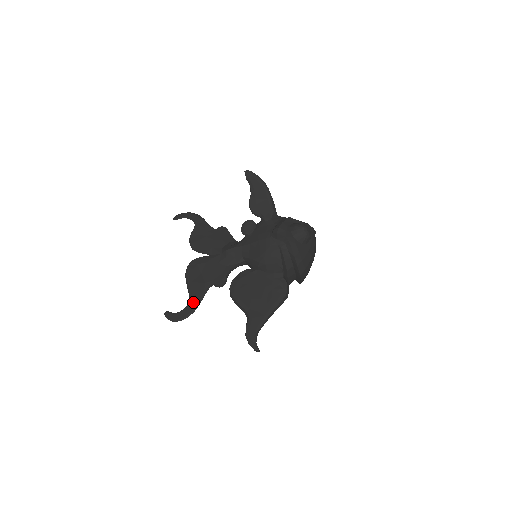
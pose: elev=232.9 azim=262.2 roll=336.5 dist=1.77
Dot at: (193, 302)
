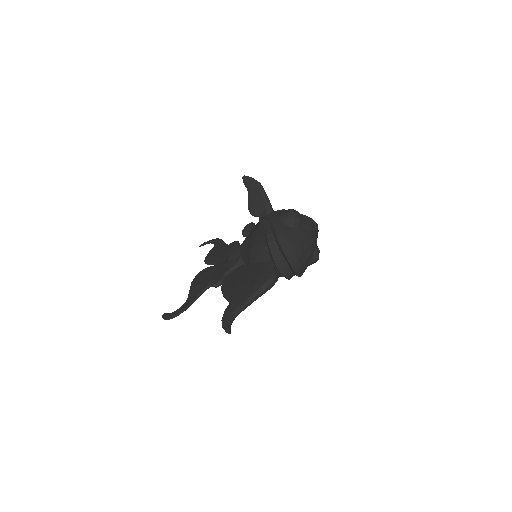
Dot at: (188, 301)
